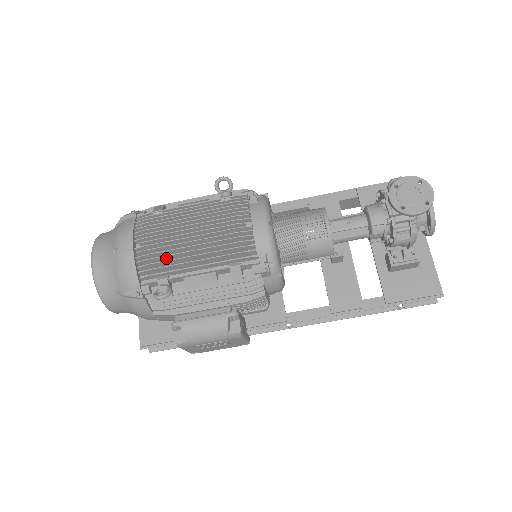
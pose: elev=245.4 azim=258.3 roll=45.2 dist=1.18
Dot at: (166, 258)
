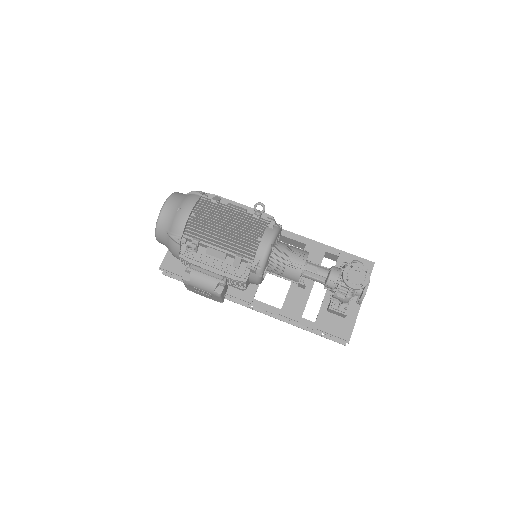
Dot at: (204, 230)
